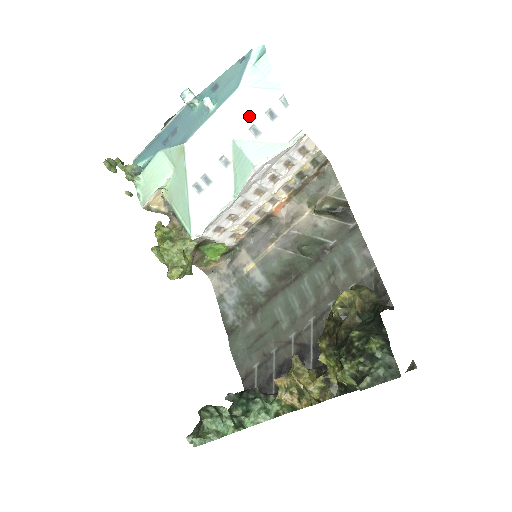
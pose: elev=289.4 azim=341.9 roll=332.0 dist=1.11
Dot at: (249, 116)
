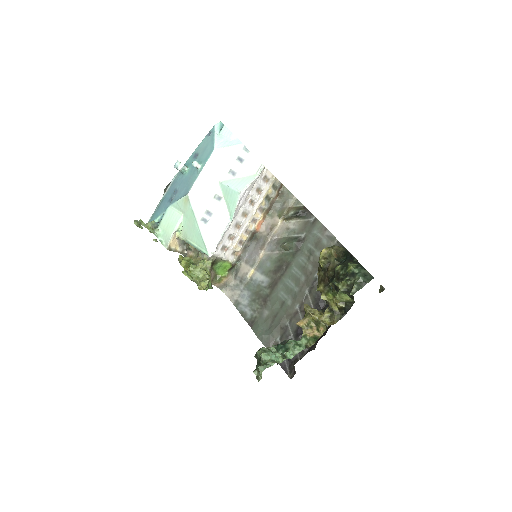
Dot at: (226, 165)
